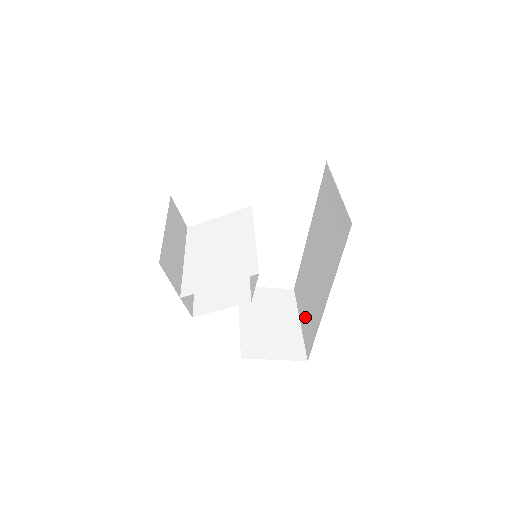
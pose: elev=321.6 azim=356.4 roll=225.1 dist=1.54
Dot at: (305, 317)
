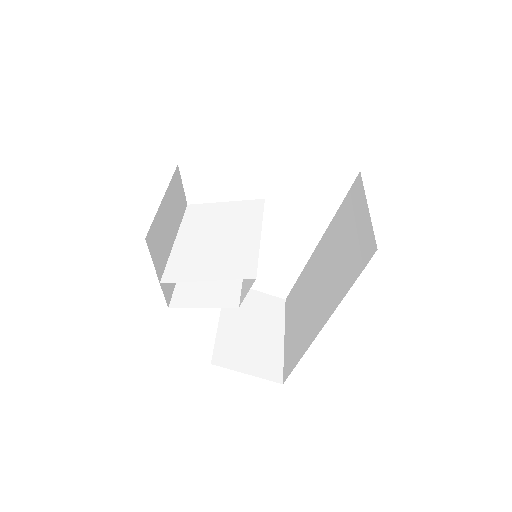
Dot at: (292, 335)
